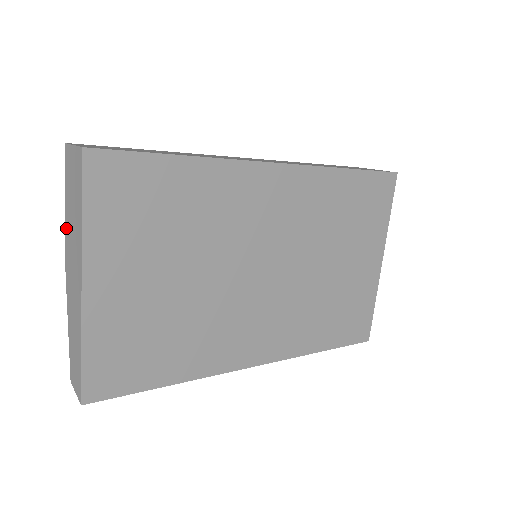
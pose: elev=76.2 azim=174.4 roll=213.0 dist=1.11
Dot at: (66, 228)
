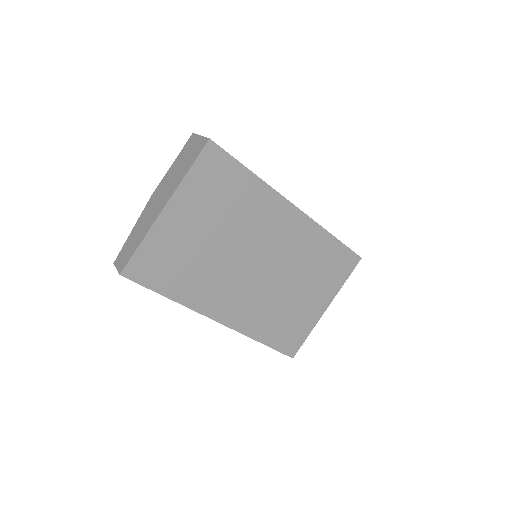
Dot at: (166, 176)
